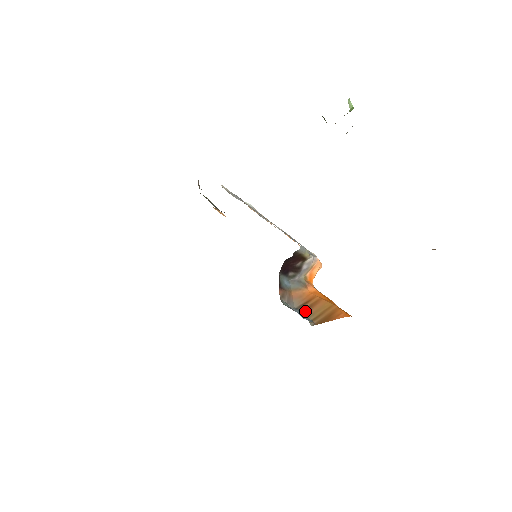
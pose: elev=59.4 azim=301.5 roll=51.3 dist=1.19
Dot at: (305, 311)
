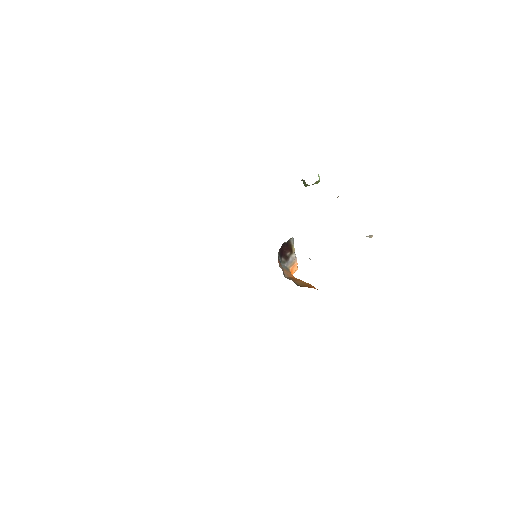
Dot at: (292, 280)
